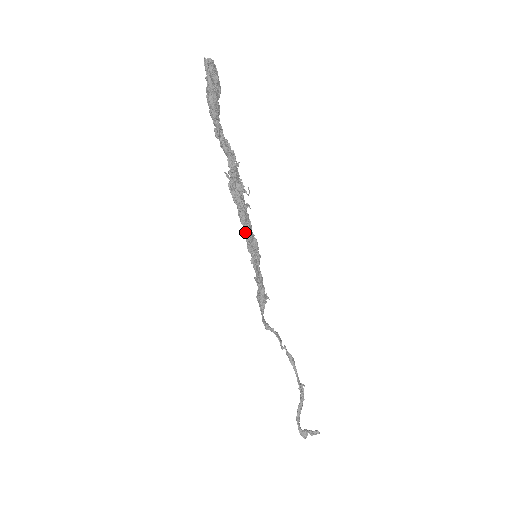
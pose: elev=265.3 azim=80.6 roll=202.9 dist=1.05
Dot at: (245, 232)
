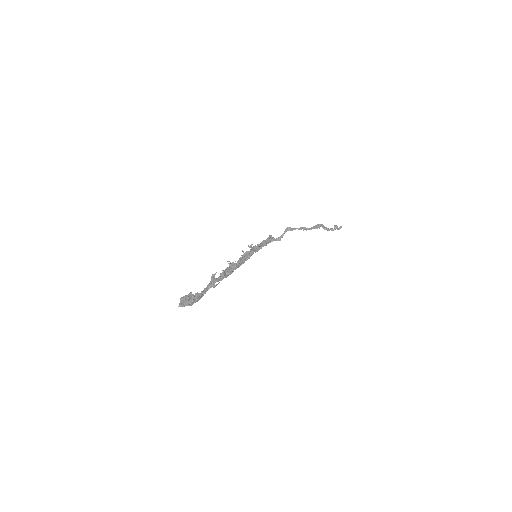
Dot at: occluded
